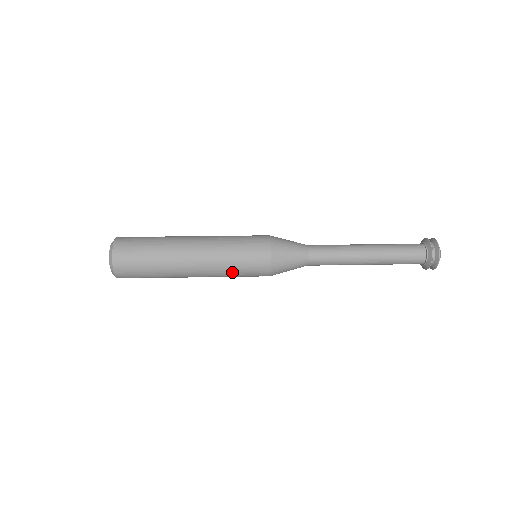
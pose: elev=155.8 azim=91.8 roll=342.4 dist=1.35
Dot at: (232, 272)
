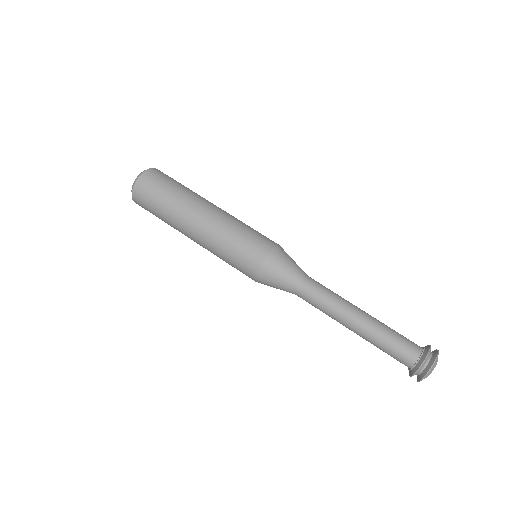
Dot at: occluded
